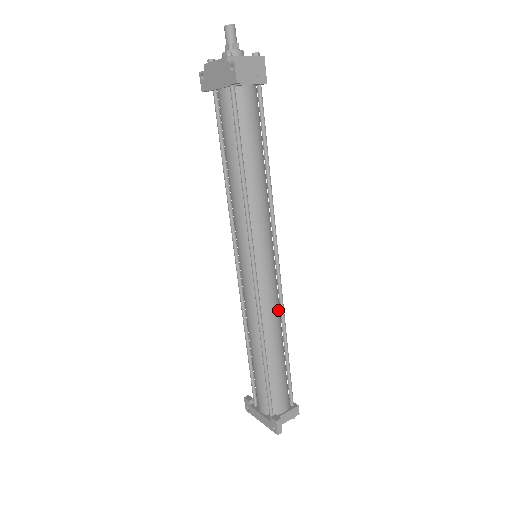
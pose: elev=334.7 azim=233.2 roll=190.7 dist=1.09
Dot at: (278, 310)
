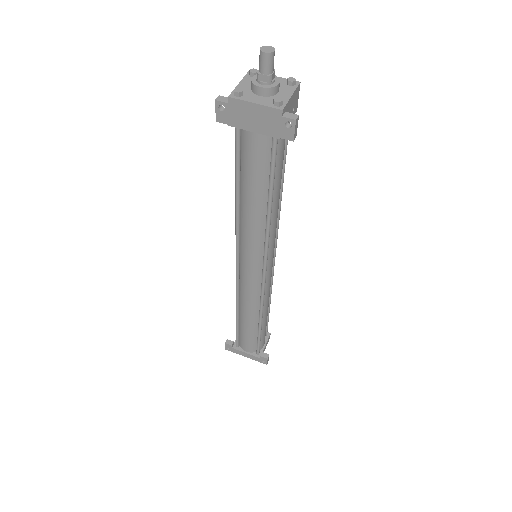
Dot at: (270, 287)
